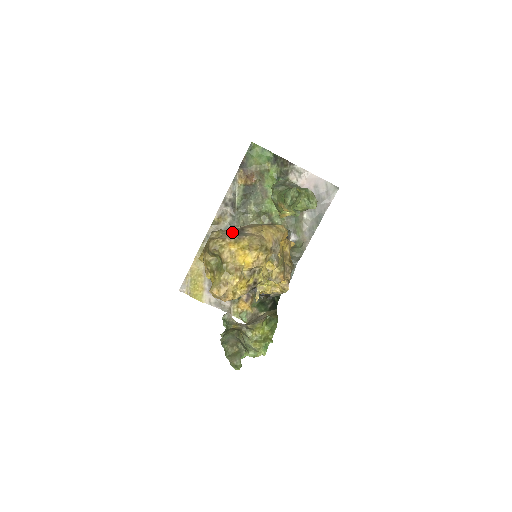
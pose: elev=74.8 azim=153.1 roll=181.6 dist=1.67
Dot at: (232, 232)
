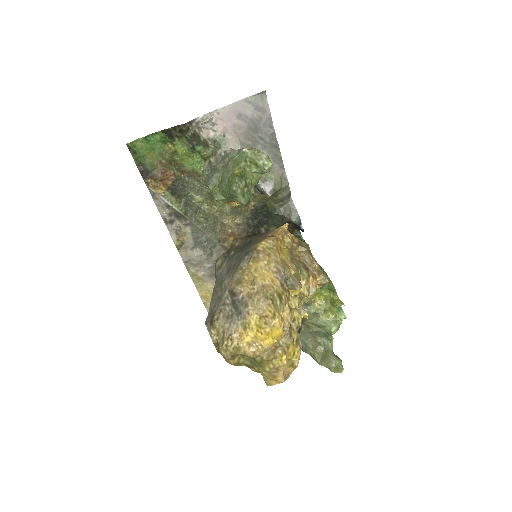
Dot at: (227, 312)
